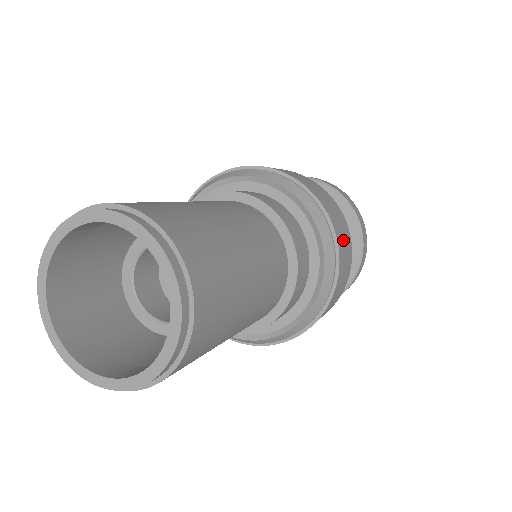
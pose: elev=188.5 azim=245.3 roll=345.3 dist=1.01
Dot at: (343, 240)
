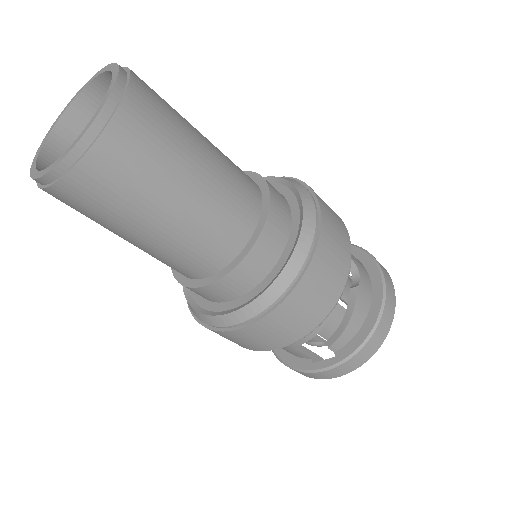
Dot at: (332, 219)
